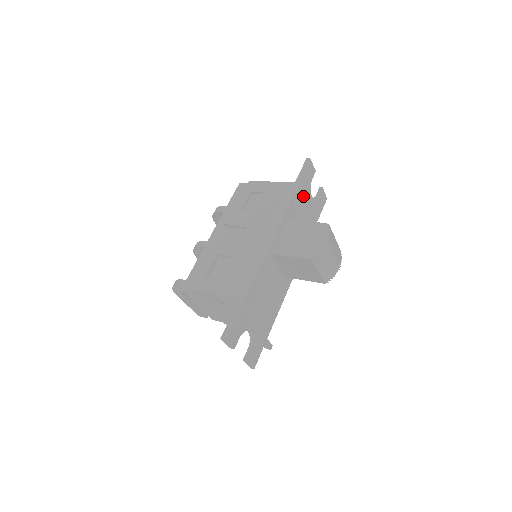
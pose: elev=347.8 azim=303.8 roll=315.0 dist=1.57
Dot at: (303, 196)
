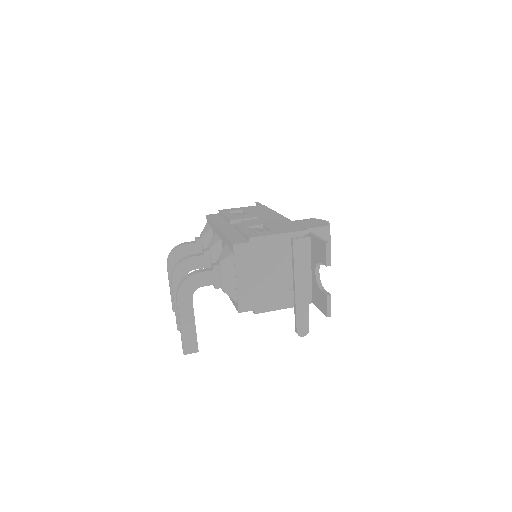
Dot at: occluded
